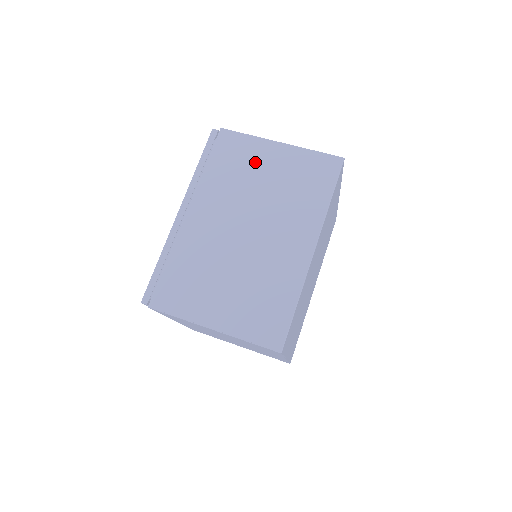
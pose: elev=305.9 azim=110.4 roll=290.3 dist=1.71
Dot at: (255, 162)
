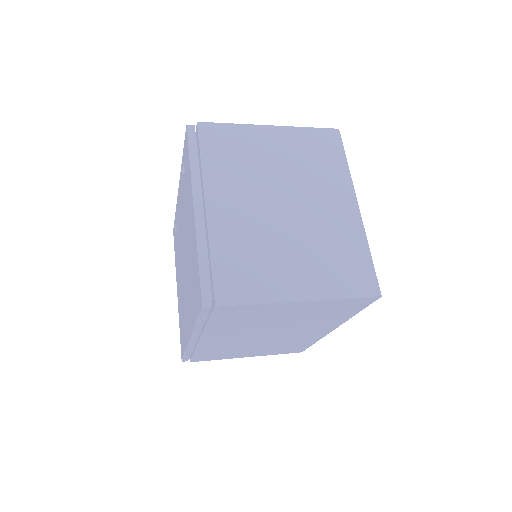
Dot at: occluded
